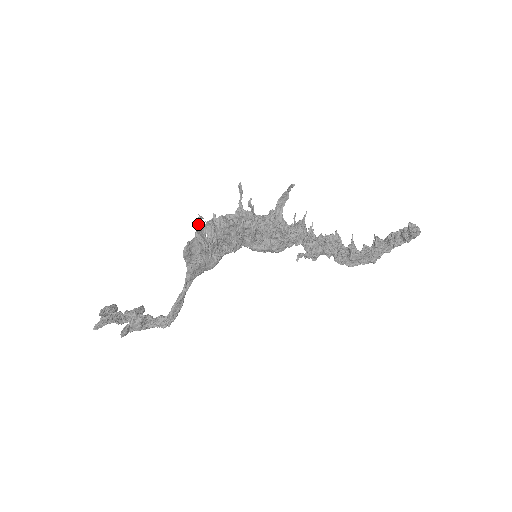
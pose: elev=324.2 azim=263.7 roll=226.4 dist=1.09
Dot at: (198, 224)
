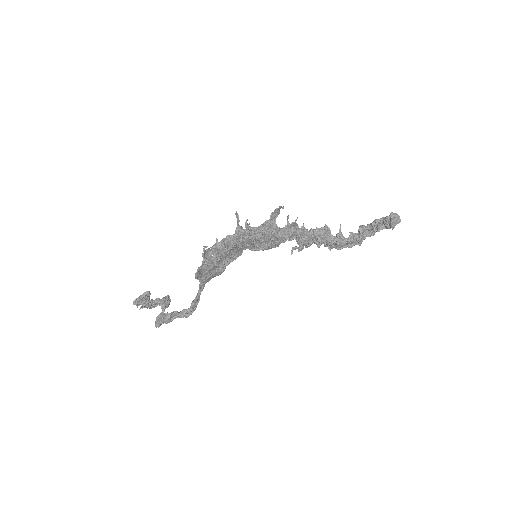
Dot at: (204, 252)
